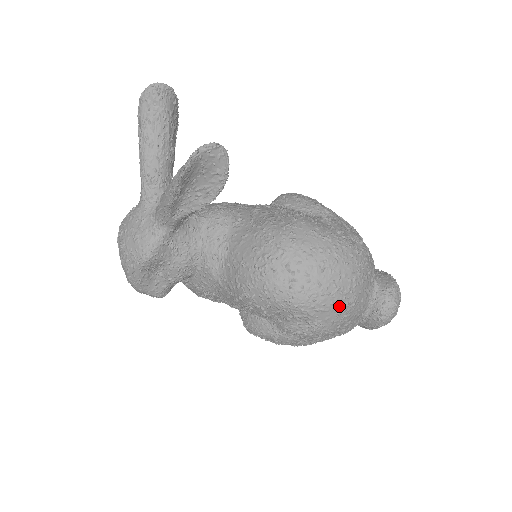
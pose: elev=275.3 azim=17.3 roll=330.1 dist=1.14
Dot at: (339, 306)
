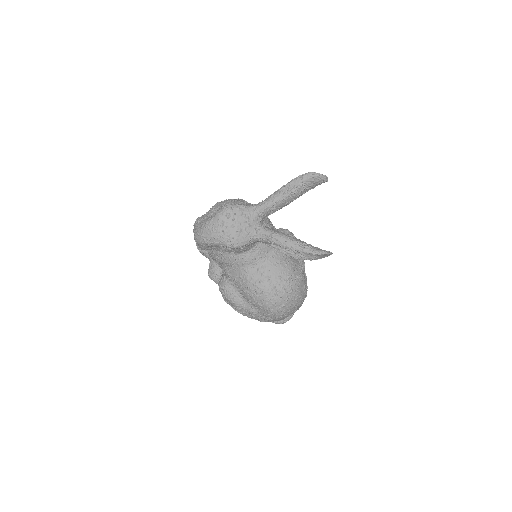
Dot at: (282, 319)
